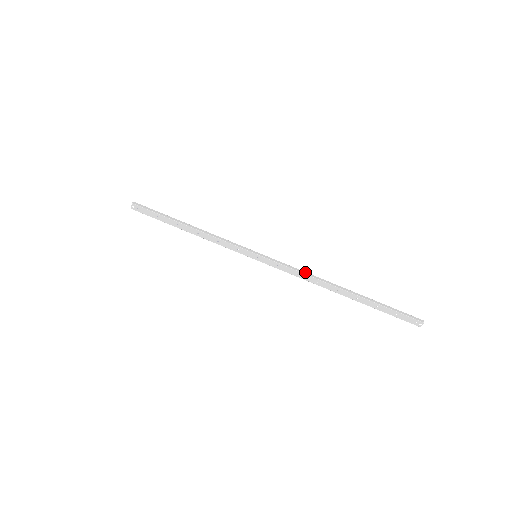
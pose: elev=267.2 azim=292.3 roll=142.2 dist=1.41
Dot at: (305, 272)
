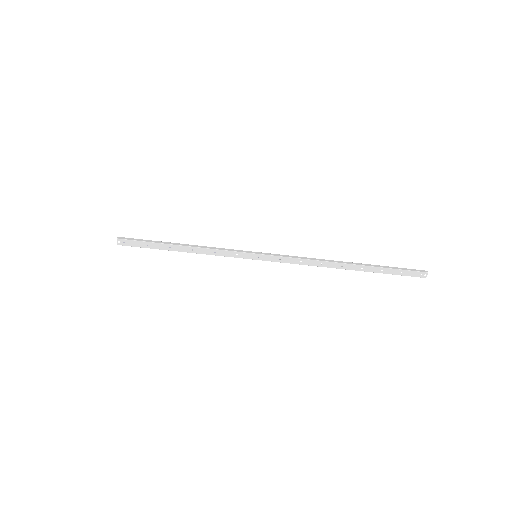
Dot at: (307, 258)
